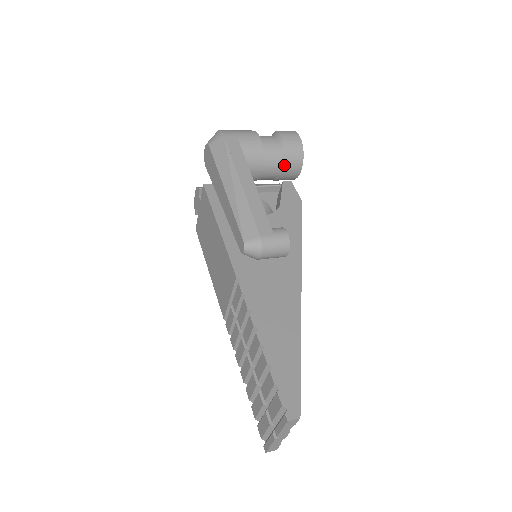
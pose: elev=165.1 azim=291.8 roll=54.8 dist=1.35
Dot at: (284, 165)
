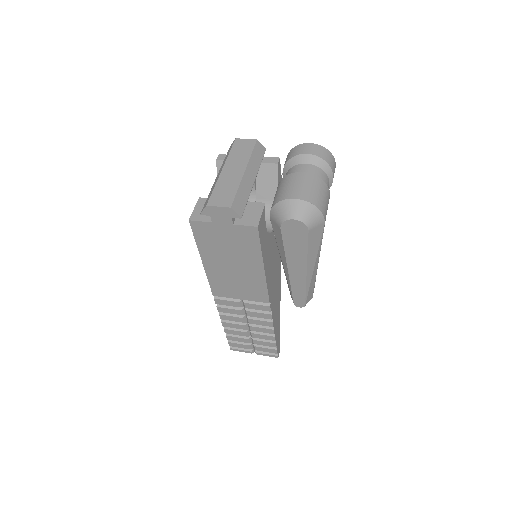
Dot at: occluded
